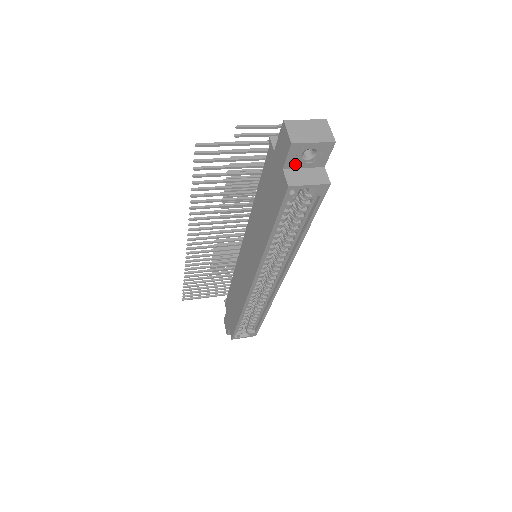
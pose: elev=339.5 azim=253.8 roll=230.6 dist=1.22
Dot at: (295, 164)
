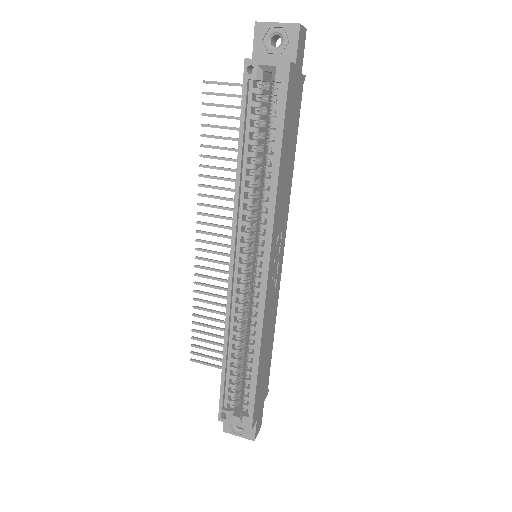
Dot at: (263, 55)
